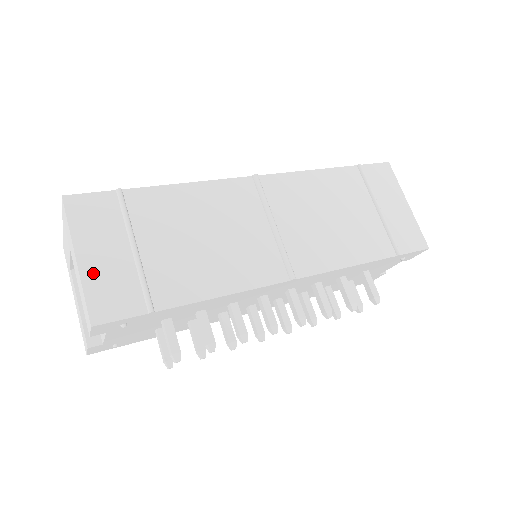
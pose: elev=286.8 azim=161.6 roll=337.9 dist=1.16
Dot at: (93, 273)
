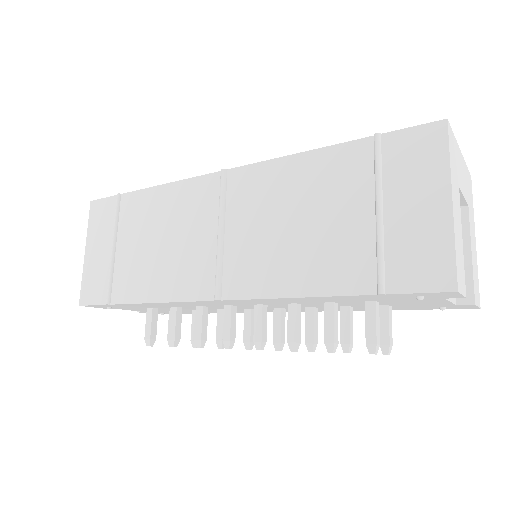
Dot at: (89, 265)
